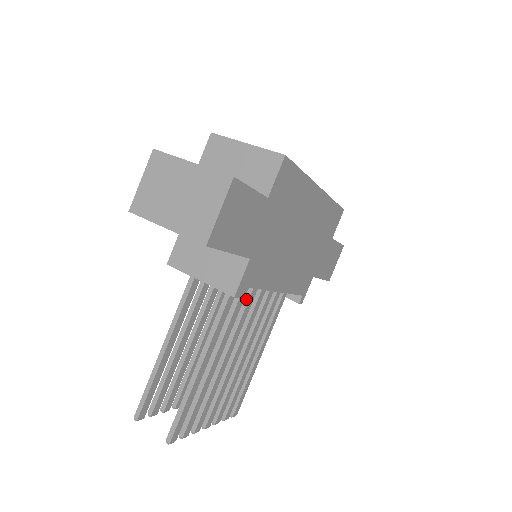
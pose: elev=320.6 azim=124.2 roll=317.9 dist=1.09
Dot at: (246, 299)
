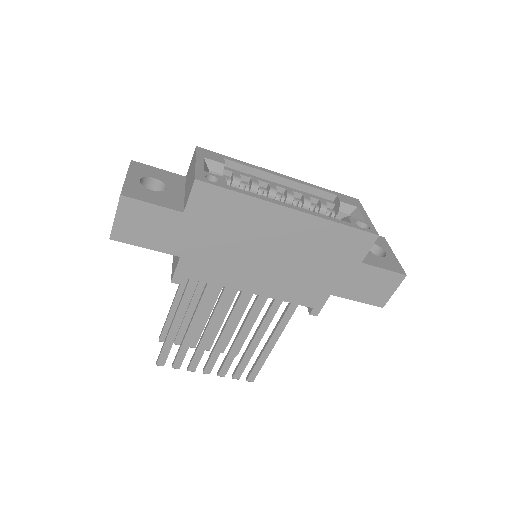
Dot at: (223, 289)
